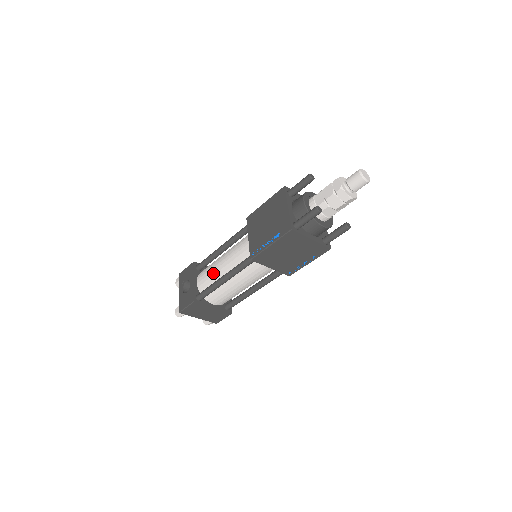
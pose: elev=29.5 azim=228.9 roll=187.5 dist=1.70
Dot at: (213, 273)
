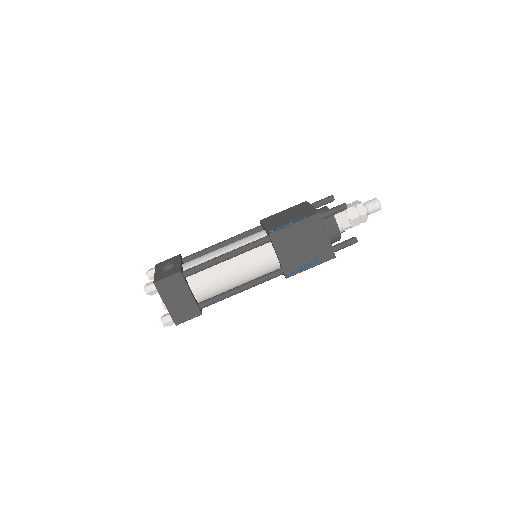
Dot at: (209, 256)
